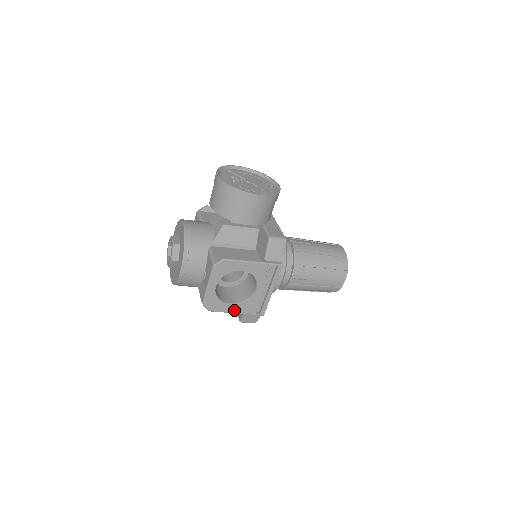
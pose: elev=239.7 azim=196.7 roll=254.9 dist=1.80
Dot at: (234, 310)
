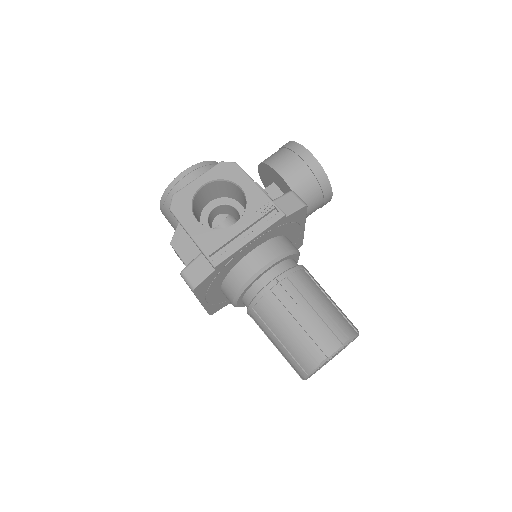
Dot at: (193, 230)
